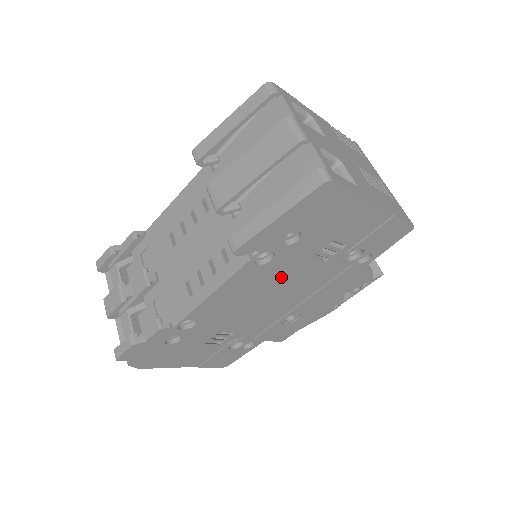
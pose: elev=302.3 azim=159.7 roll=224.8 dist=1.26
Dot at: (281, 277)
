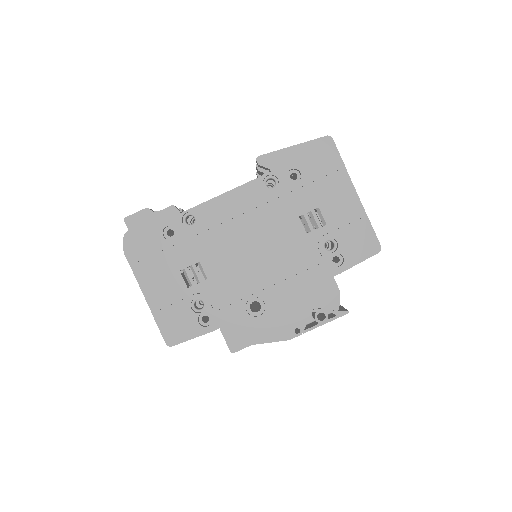
Dot at: (272, 223)
